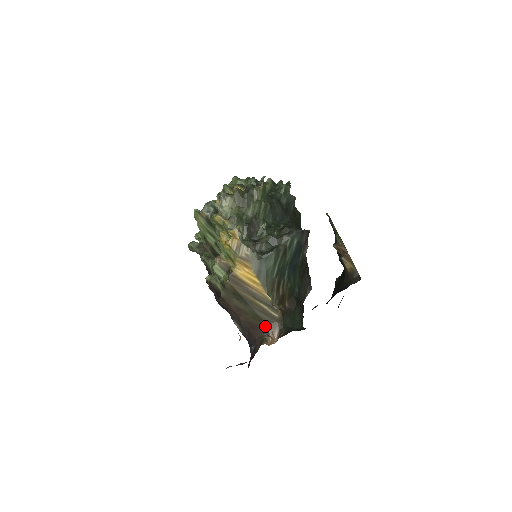
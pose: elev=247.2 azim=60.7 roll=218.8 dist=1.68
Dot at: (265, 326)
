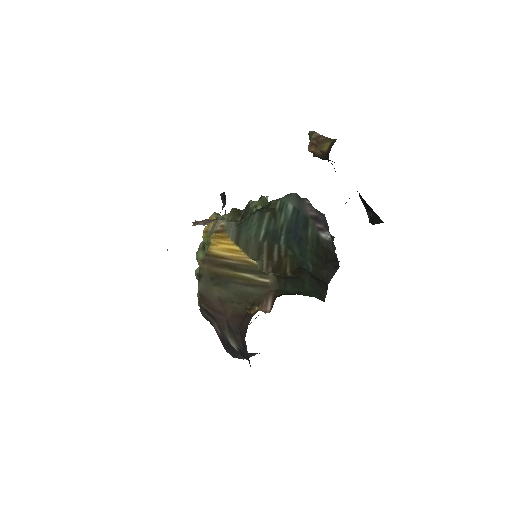
Dot at: (254, 303)
